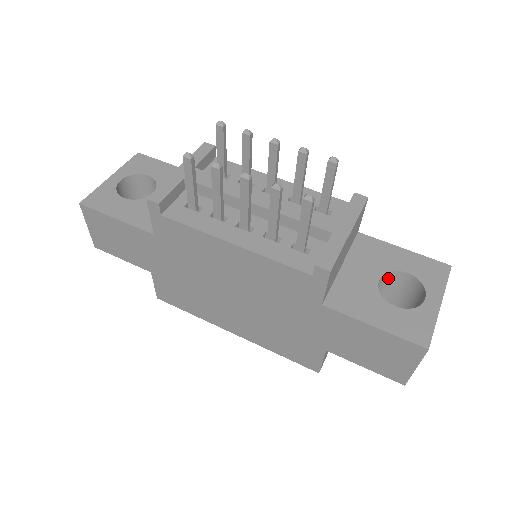
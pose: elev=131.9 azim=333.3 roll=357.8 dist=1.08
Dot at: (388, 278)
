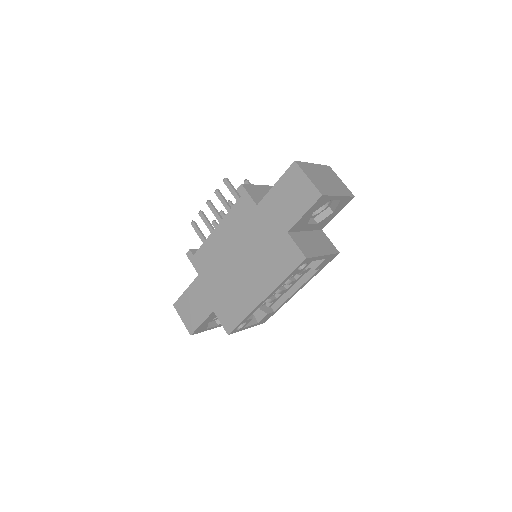
Dot at: occluded
